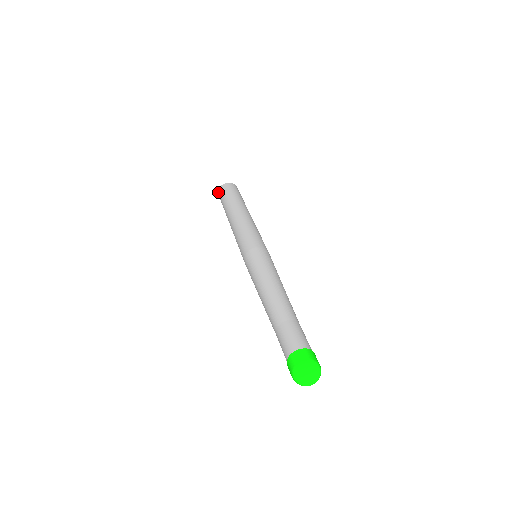
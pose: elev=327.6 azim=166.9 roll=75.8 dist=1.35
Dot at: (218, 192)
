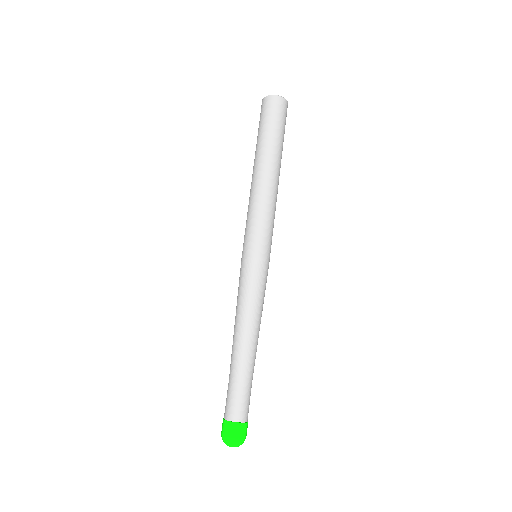
Dot at: occluded
